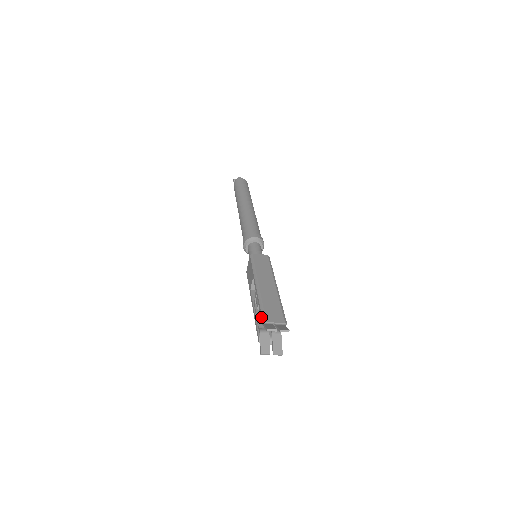
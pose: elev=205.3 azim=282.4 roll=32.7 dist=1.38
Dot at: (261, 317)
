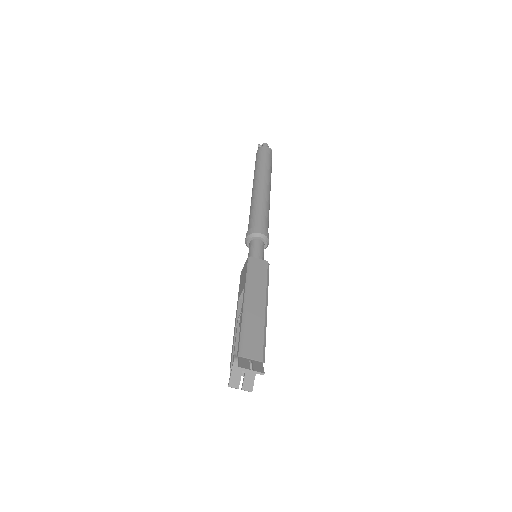
Dot at: (238, 347)
